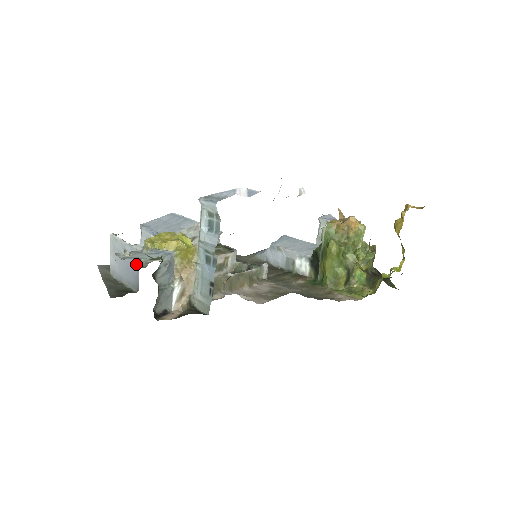
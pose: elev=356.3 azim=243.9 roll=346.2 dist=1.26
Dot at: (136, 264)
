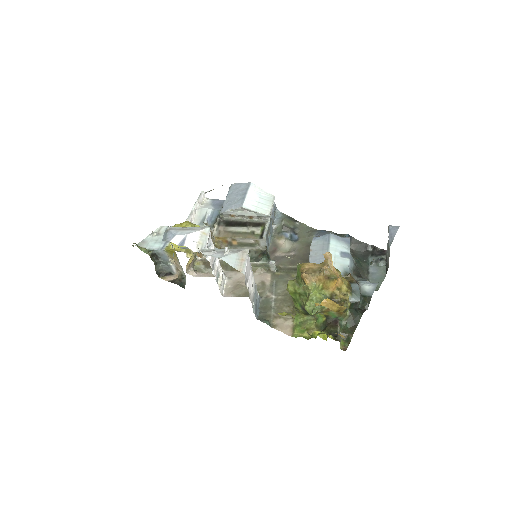
Dot at: occluded
